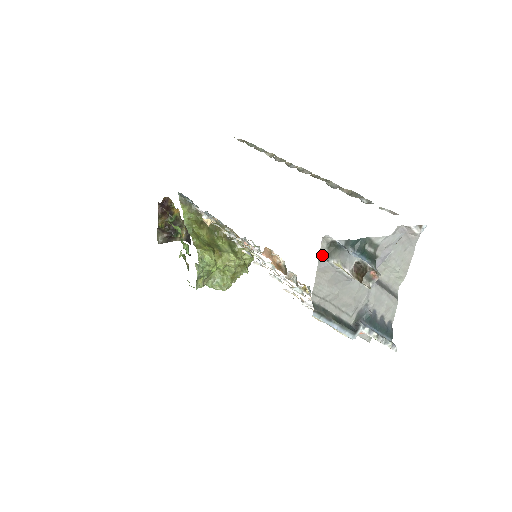
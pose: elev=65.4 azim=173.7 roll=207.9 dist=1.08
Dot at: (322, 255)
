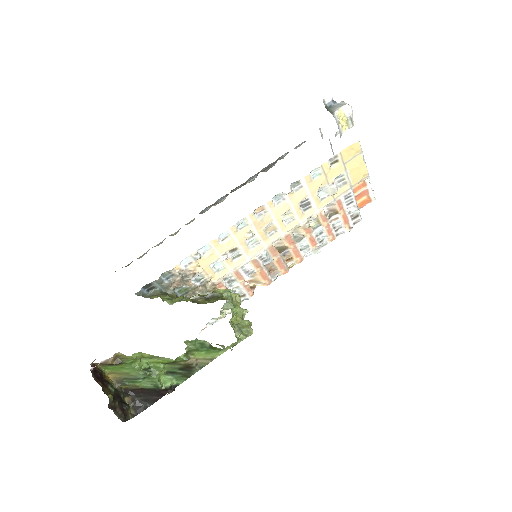
Dot at: (330, 112)
